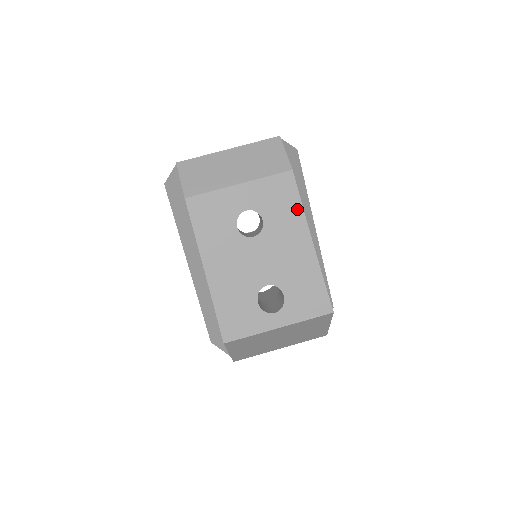
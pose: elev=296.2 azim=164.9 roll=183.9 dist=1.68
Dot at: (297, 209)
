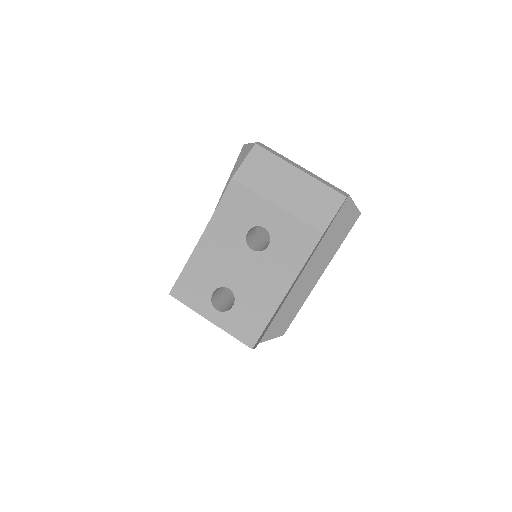
Dot at: (299, 262)
